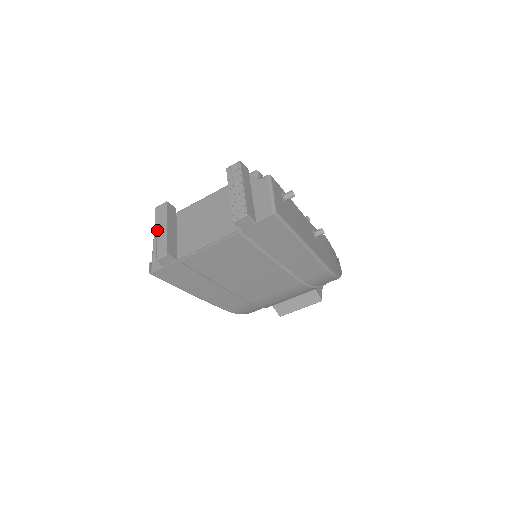
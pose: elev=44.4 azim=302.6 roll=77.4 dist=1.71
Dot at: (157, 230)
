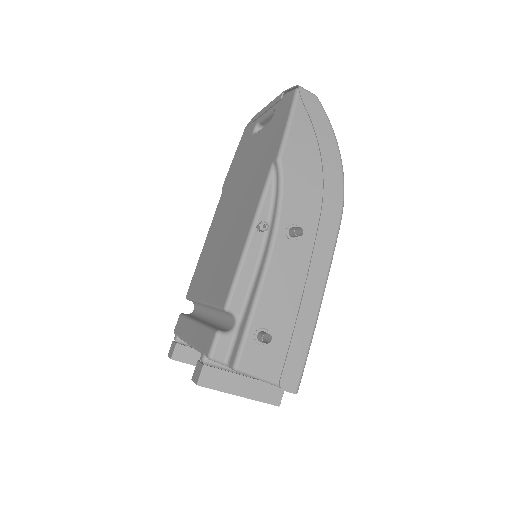
Dot at: occluded
